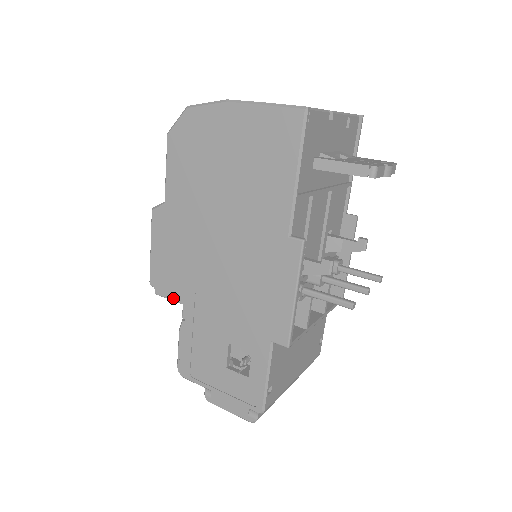
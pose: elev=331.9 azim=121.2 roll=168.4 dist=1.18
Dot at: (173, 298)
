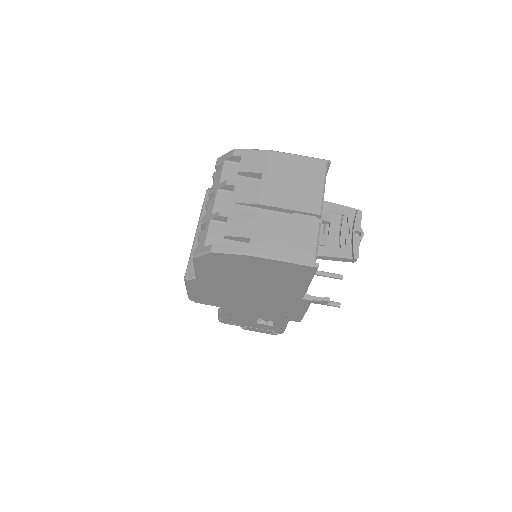
Dot at: (211, 305)
